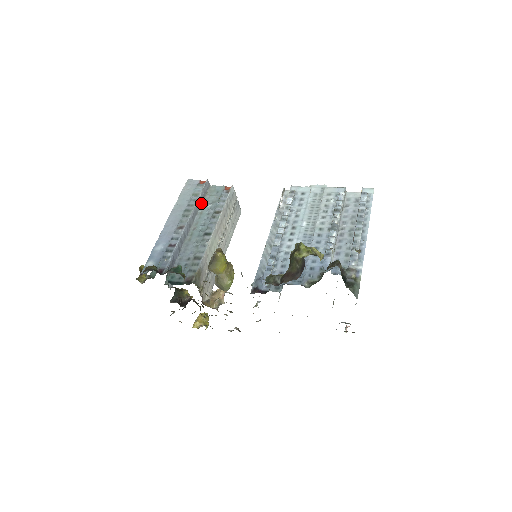
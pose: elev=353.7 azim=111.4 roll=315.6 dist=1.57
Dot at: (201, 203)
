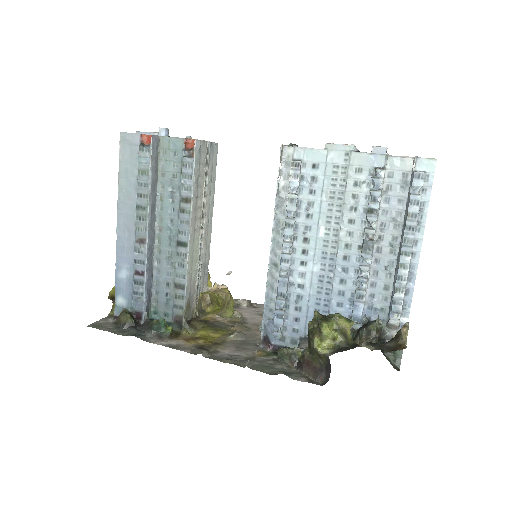
Dot at: (156, 180)
